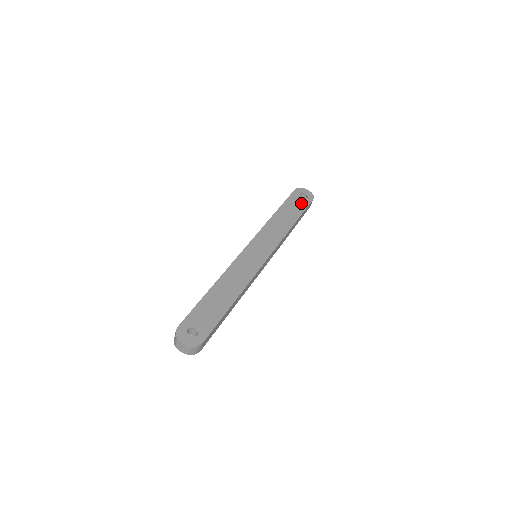
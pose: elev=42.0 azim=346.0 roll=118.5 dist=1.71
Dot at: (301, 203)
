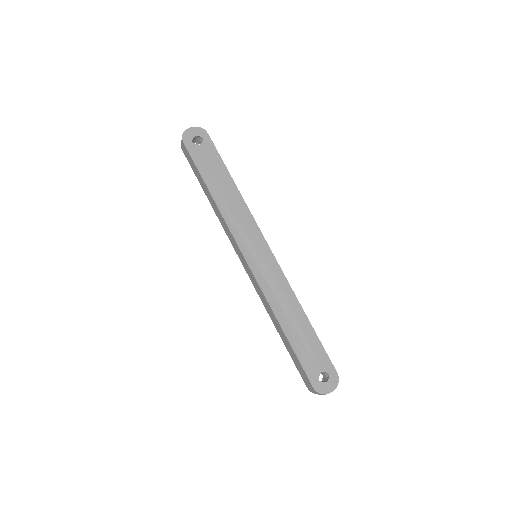
Dot at: (209, 153)
